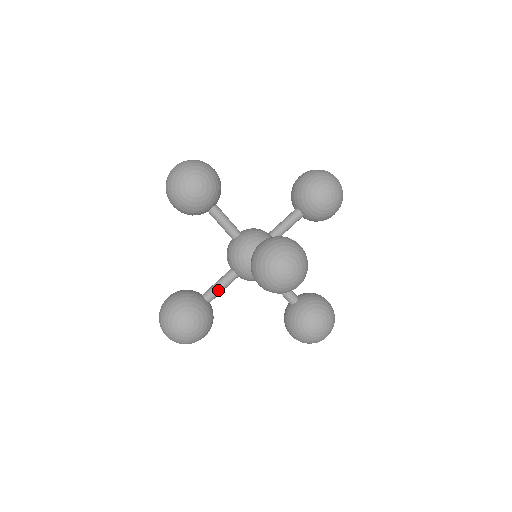
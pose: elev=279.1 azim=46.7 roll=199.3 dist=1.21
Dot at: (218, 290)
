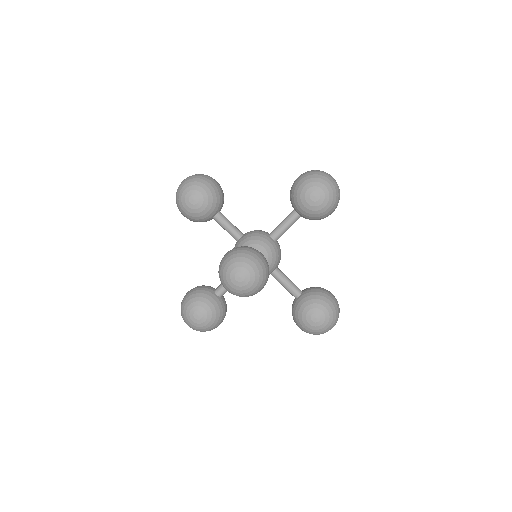
Dot at: occluded
